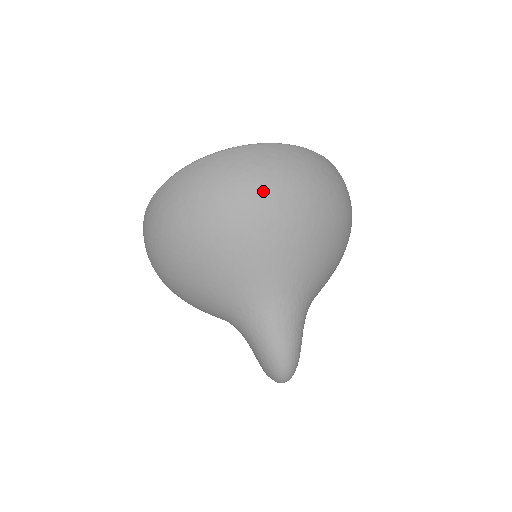
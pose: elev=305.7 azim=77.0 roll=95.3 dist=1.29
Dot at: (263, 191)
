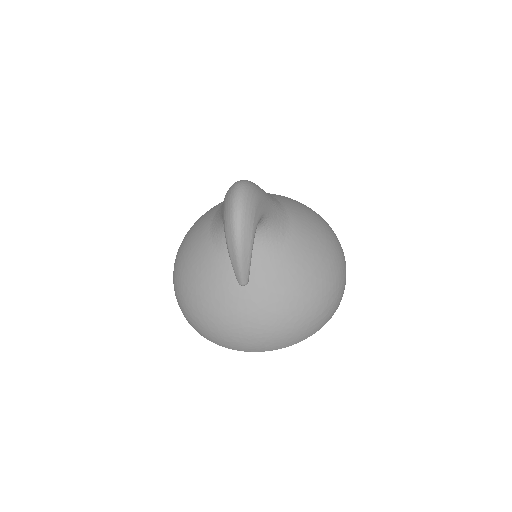
Dot at: occluded
